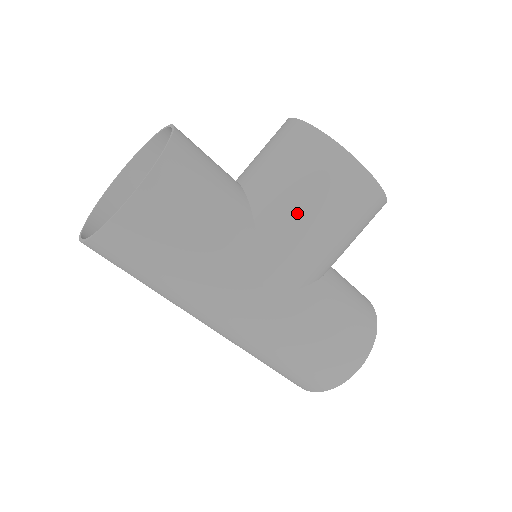
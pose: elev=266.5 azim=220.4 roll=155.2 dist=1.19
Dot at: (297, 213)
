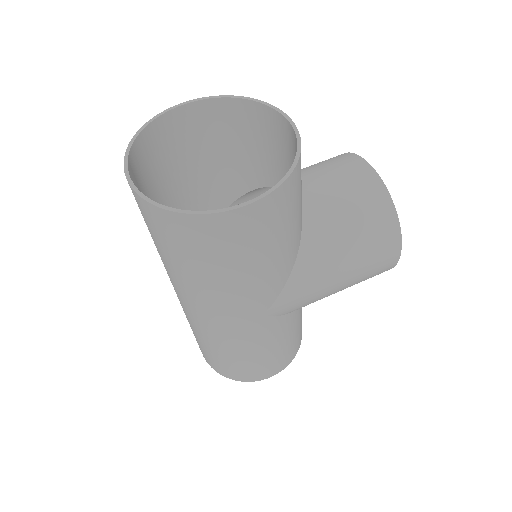
Dot at: (336, 263)
